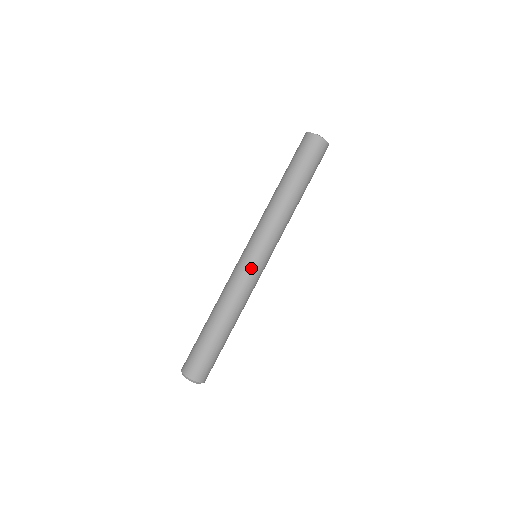
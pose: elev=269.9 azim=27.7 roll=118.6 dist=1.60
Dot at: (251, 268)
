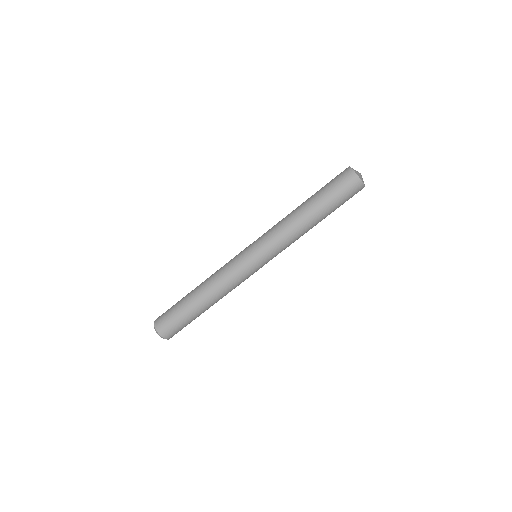
Dot at: (250, 270)
